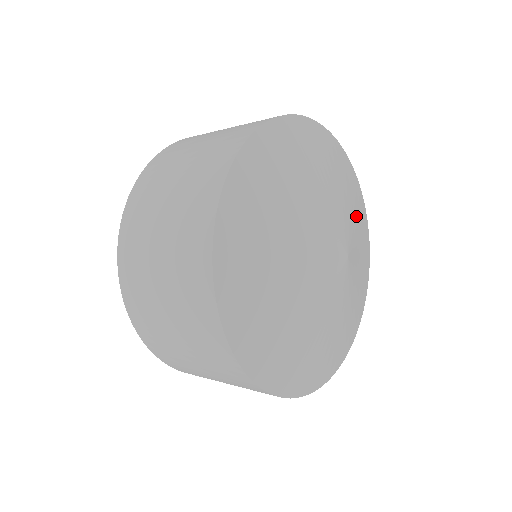
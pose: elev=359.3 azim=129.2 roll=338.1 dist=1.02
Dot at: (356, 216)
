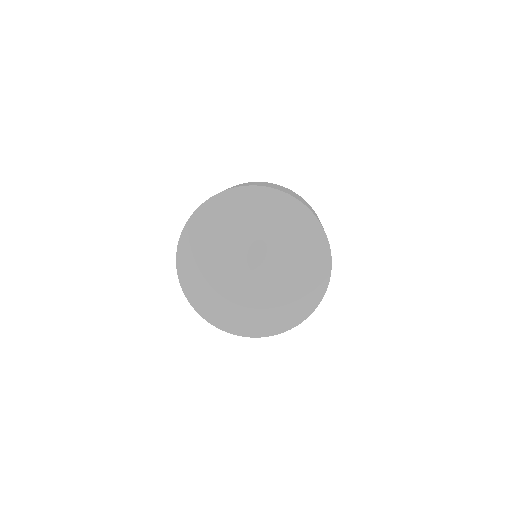
Dot at: (293, 249)
